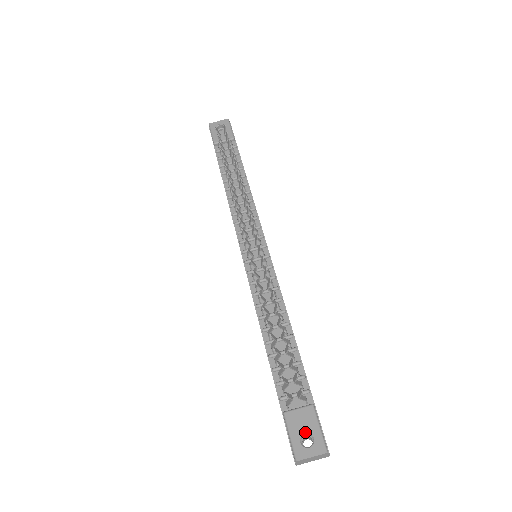
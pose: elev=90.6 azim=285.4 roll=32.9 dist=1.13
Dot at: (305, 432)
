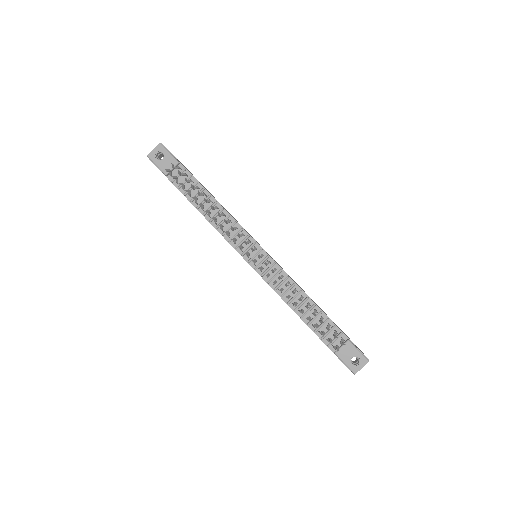
Dot at: (352, 357)
